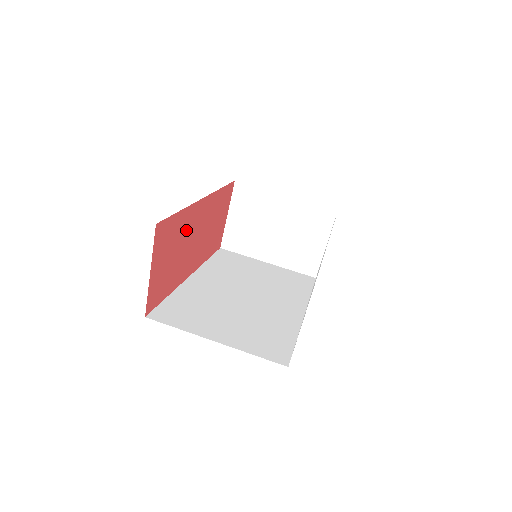
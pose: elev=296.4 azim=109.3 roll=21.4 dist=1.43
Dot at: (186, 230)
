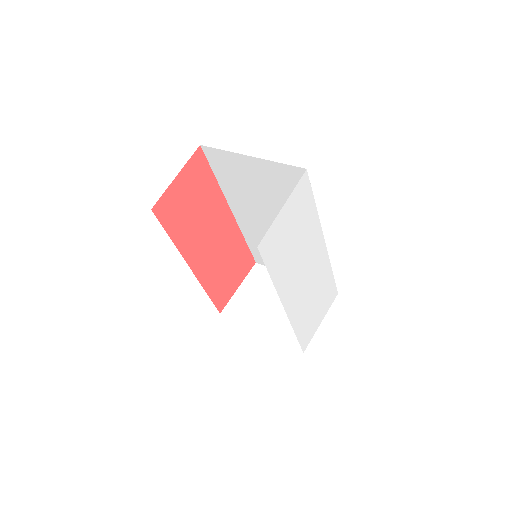
Dot at: (210, 209)
